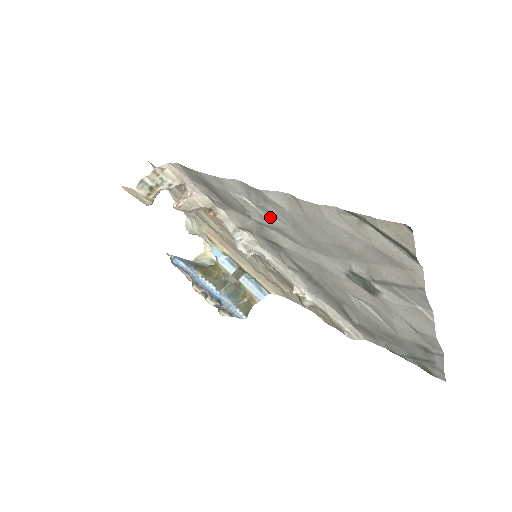
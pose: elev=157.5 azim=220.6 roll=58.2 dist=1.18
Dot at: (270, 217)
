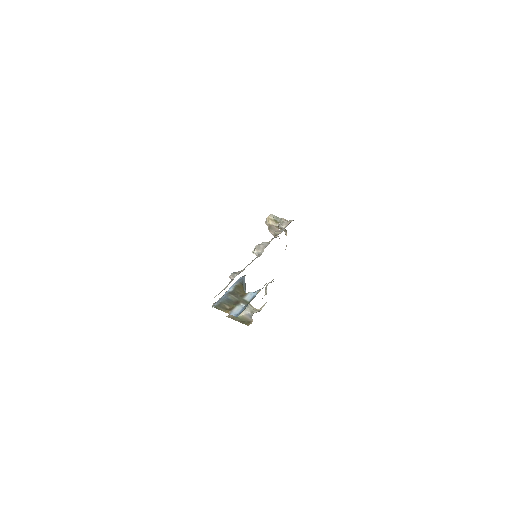
Dot at: occluded
